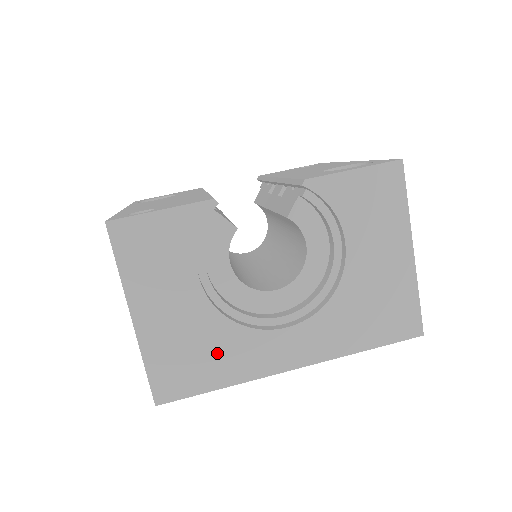
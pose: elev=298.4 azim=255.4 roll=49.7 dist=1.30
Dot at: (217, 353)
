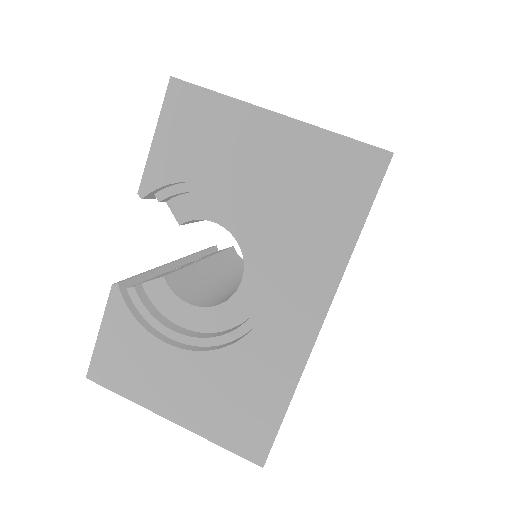
Dot at: (250, 382)
